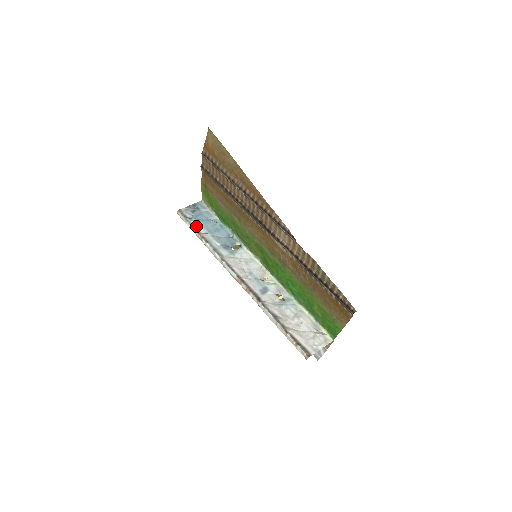
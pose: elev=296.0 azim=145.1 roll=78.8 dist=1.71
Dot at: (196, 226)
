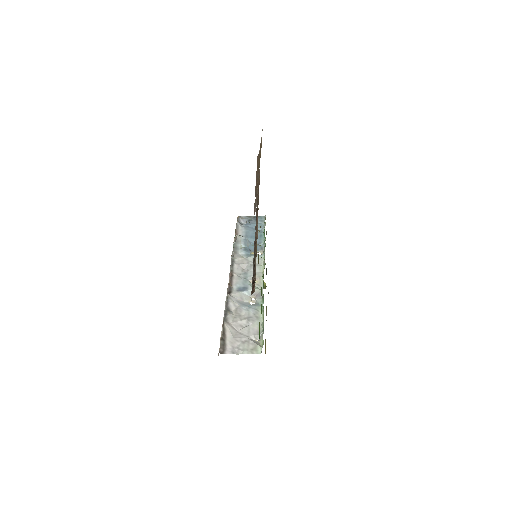
Dot at: (239, 229)
